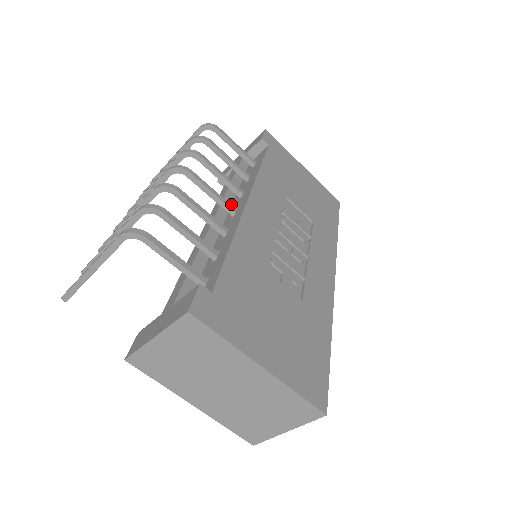
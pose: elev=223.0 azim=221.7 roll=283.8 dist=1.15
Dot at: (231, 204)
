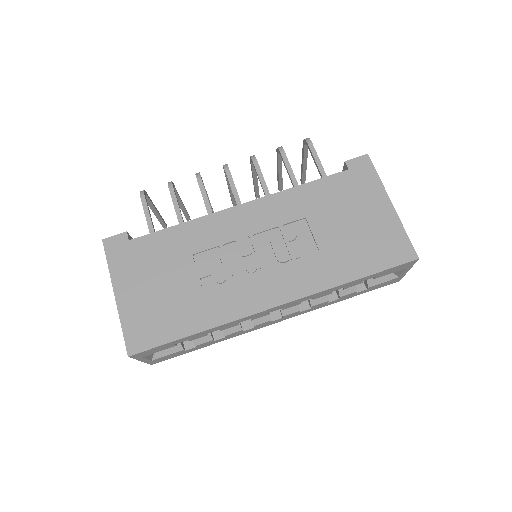
Dot at: occluded
